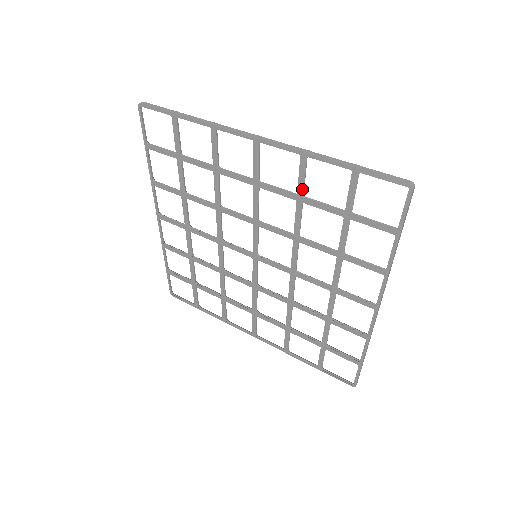
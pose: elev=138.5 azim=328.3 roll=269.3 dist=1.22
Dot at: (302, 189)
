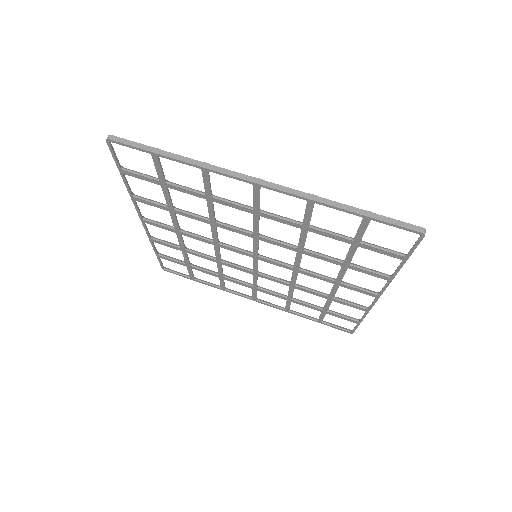
Dot at: (308, 223)
